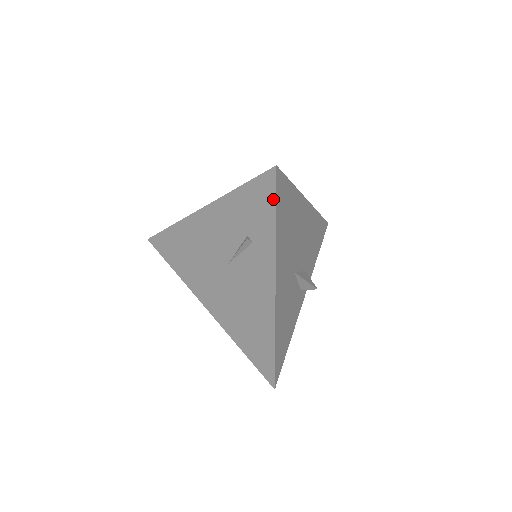
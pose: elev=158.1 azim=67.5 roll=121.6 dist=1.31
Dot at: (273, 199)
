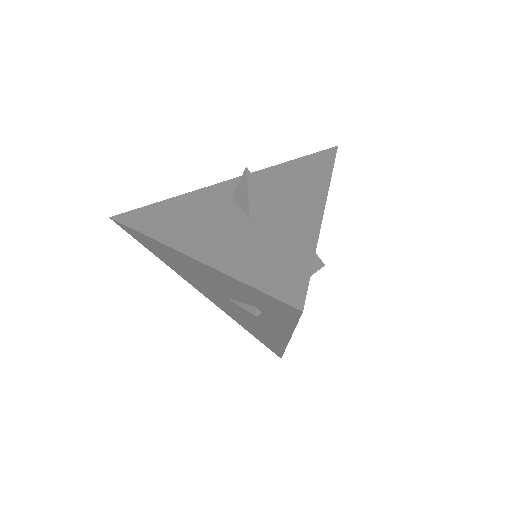
Dot at: (294, 319)
